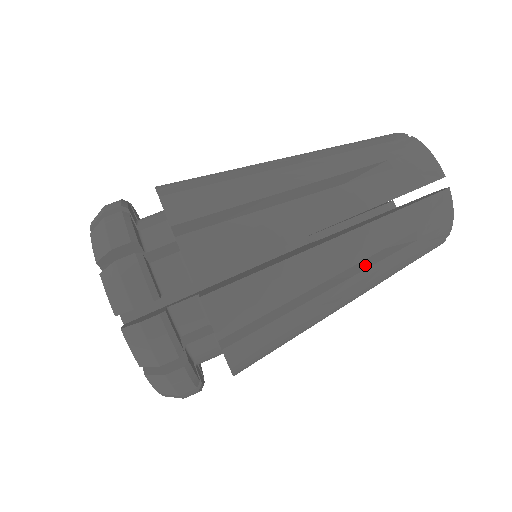
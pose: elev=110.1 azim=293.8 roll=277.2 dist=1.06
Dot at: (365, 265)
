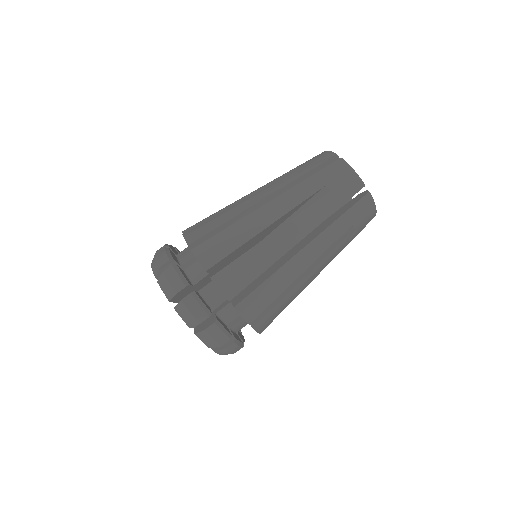
Dot at: (325, 254)
